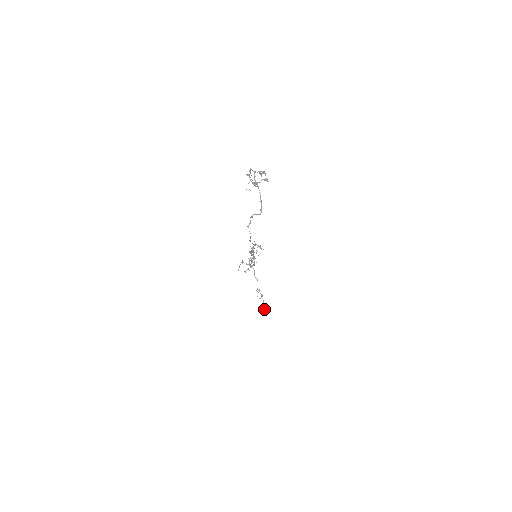
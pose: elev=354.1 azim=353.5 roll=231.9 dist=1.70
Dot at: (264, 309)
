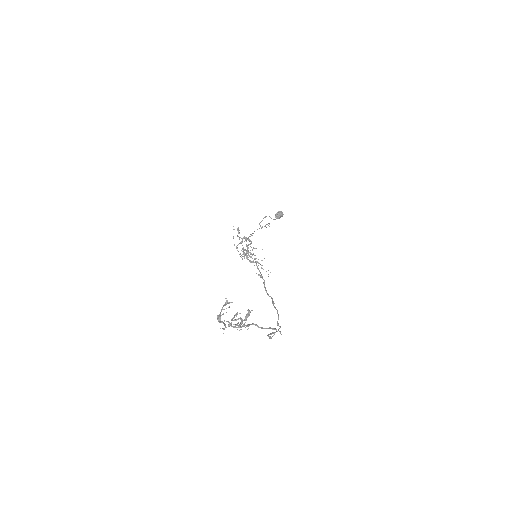
Dot at: occluded
